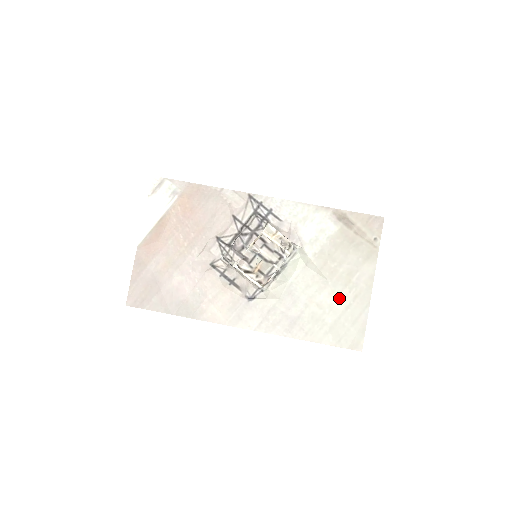
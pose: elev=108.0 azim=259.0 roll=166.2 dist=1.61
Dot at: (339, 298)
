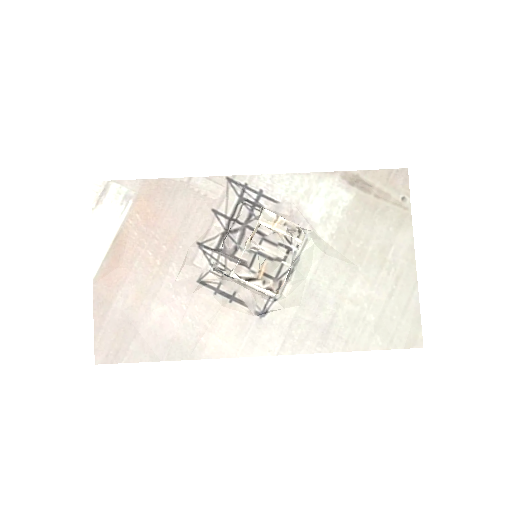
Dot at: (377, 285)
